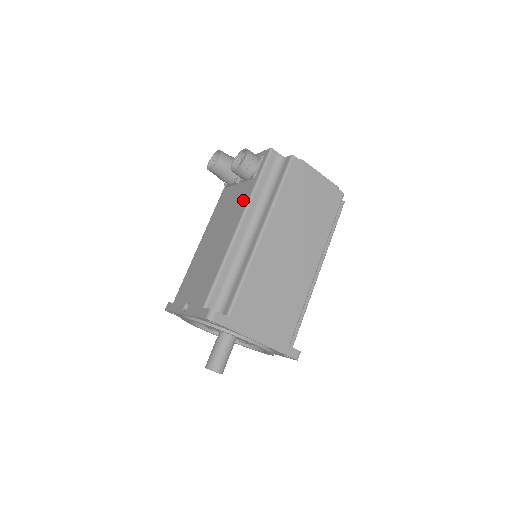
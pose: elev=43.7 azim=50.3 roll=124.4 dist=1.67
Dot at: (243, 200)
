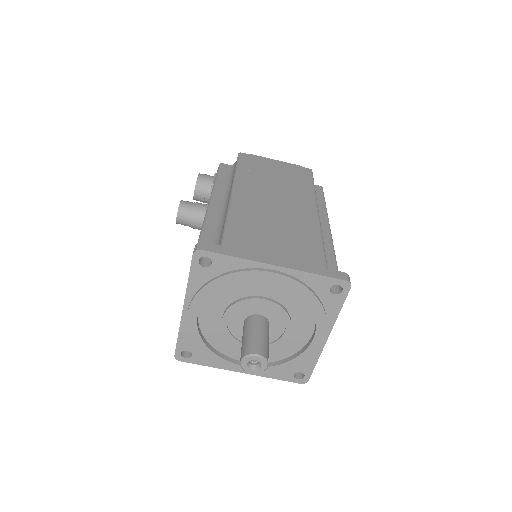
Dot at: occluded
